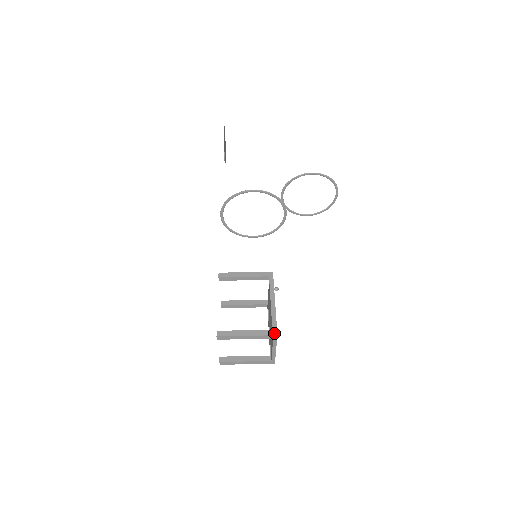
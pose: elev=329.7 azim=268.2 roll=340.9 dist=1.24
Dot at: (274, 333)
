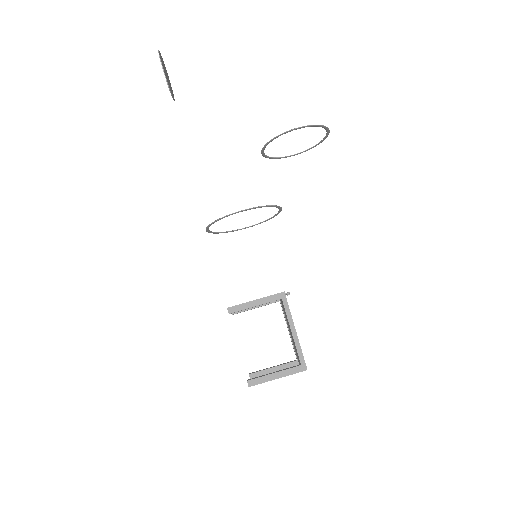
Dot at: (304, 369)
